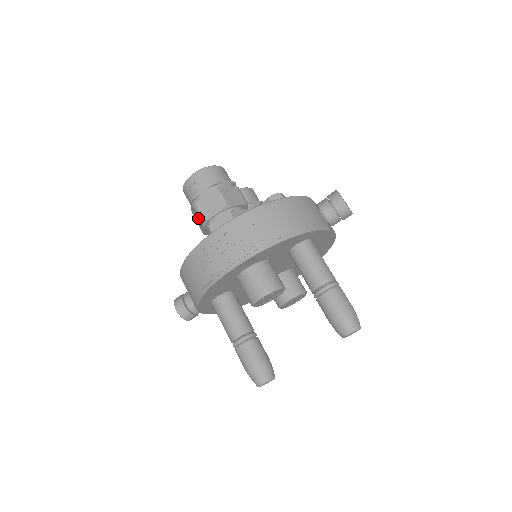
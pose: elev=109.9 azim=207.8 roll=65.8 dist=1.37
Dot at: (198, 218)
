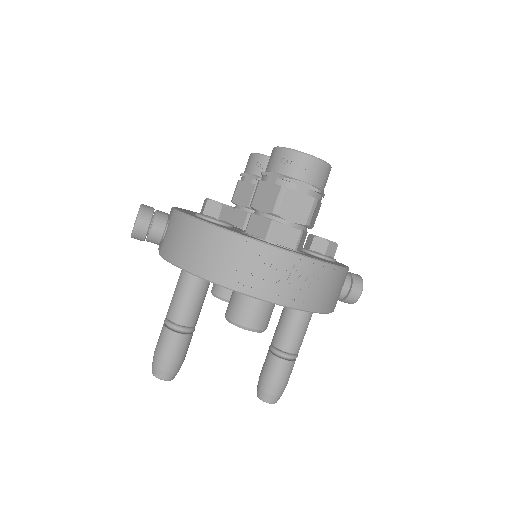
Dot at: (270, 197)
